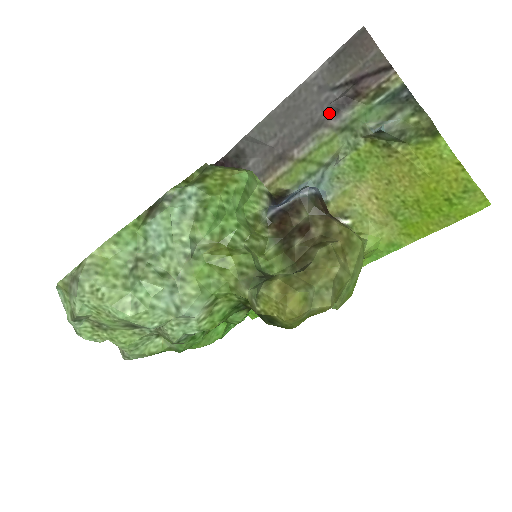
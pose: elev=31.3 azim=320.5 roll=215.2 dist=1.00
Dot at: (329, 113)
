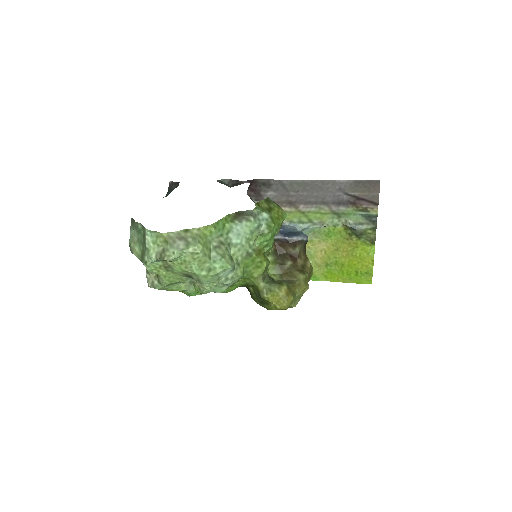
Dot at: (335, 202)
